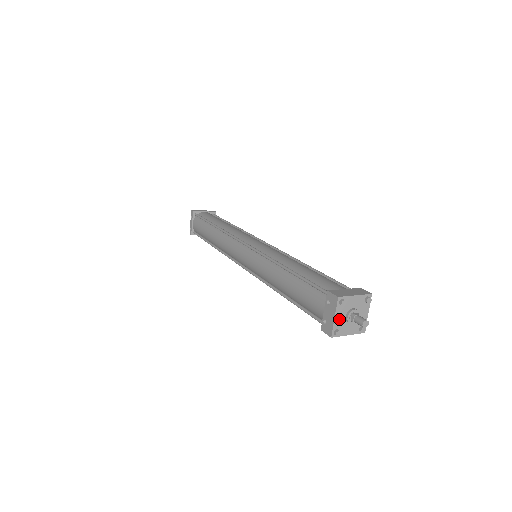
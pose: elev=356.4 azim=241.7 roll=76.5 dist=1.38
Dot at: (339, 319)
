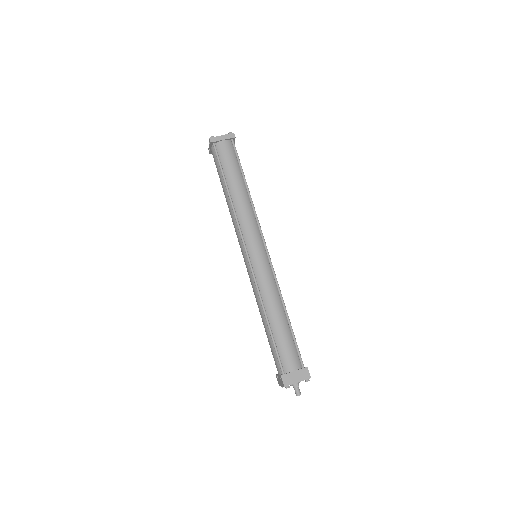
Dot at: occluded
